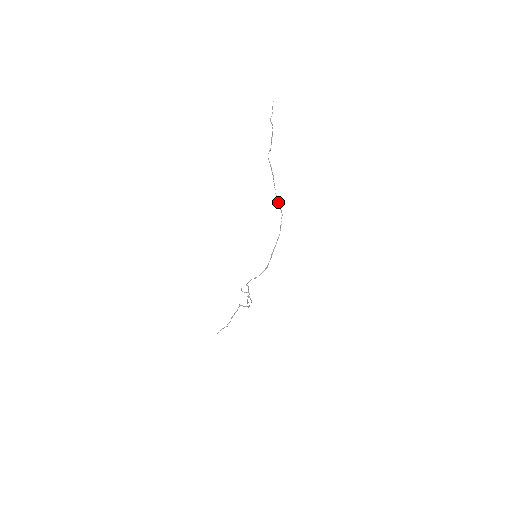
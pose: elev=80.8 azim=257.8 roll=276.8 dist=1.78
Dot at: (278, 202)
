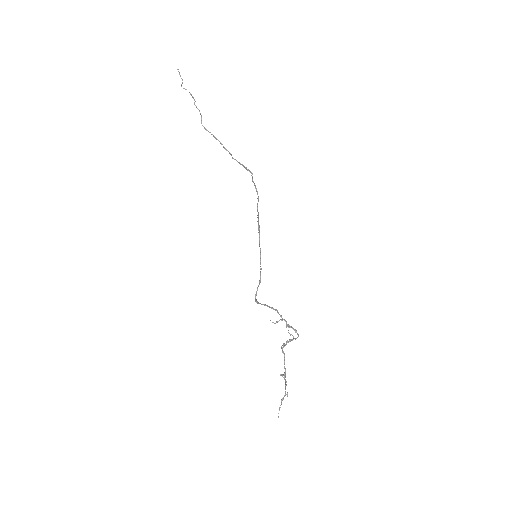
Dot at: occluded
